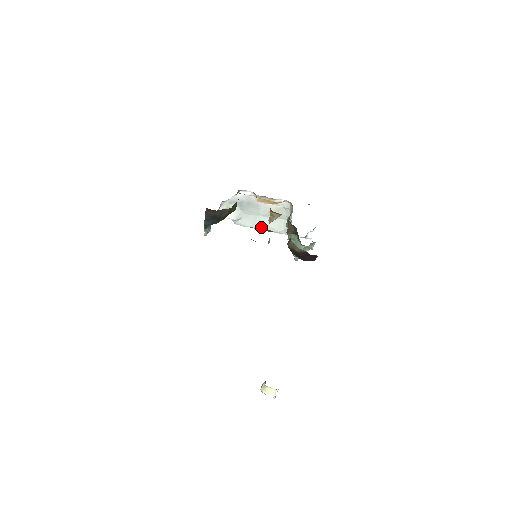
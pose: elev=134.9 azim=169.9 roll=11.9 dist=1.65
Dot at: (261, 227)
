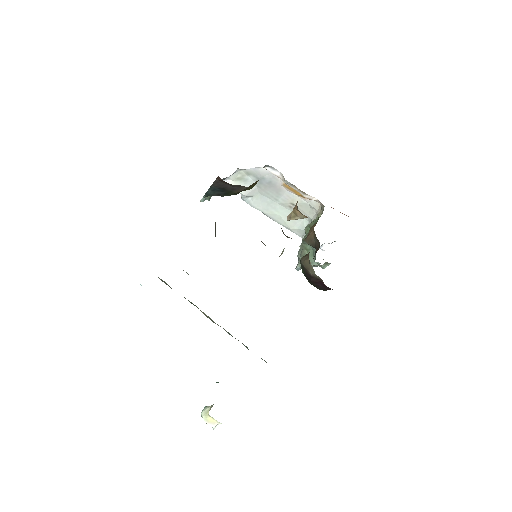
Dot at: (272, 215)
